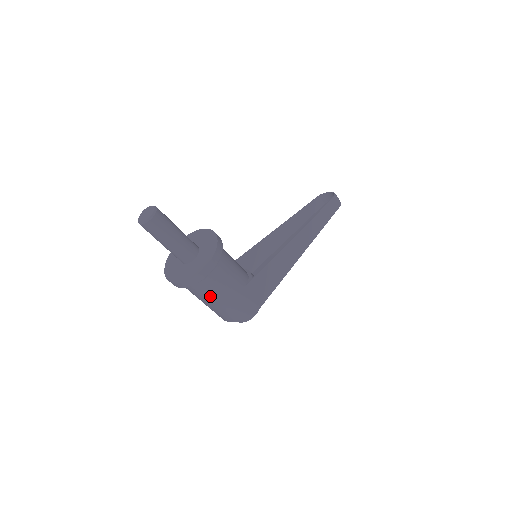
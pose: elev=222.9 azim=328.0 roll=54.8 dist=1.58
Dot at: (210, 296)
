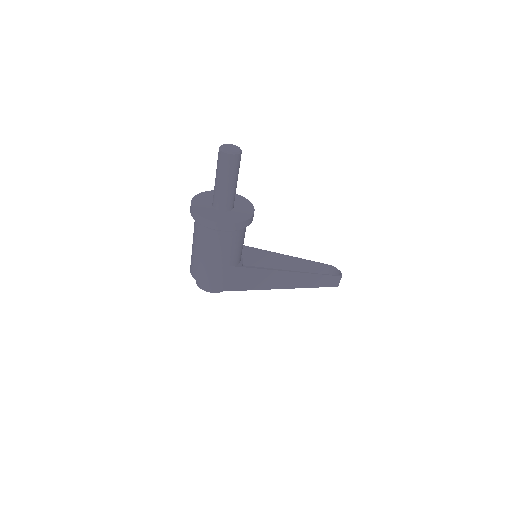
Dot at: (205, 246)
